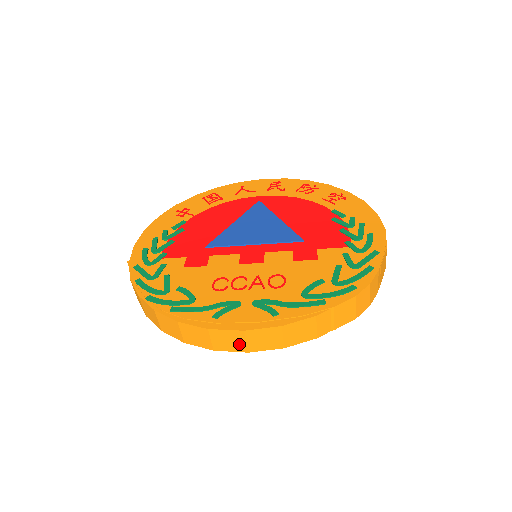
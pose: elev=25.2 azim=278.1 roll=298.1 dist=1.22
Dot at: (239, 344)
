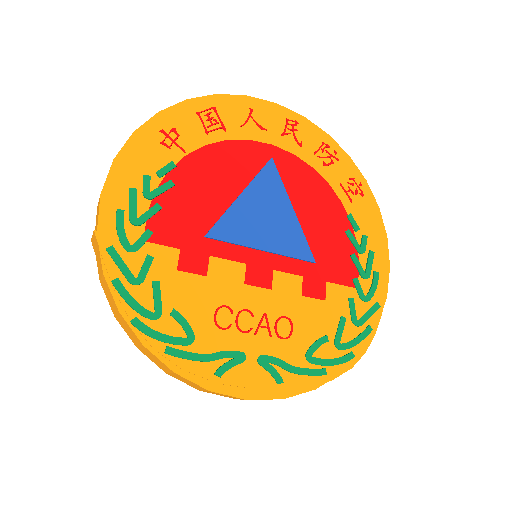
Dot at: (231, 397)
